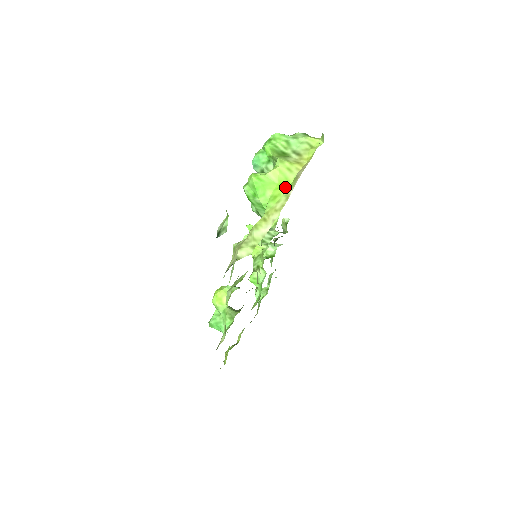
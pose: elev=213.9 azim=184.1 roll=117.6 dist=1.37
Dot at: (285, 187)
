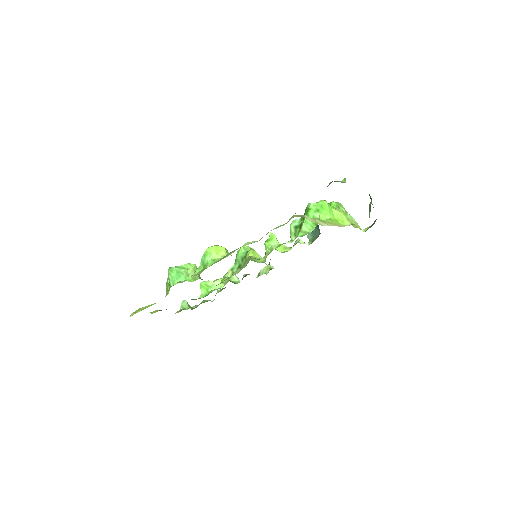
Dot at: (340, 223)
